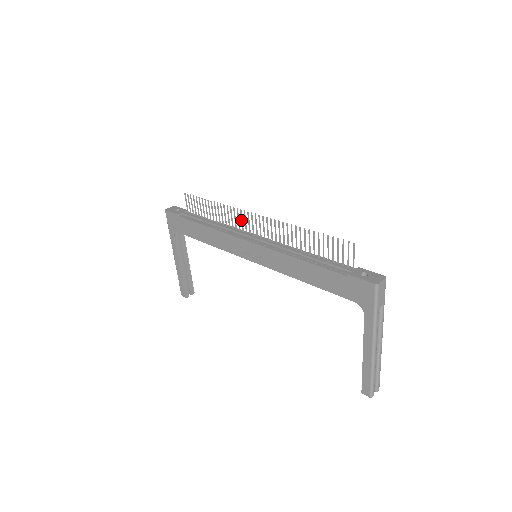
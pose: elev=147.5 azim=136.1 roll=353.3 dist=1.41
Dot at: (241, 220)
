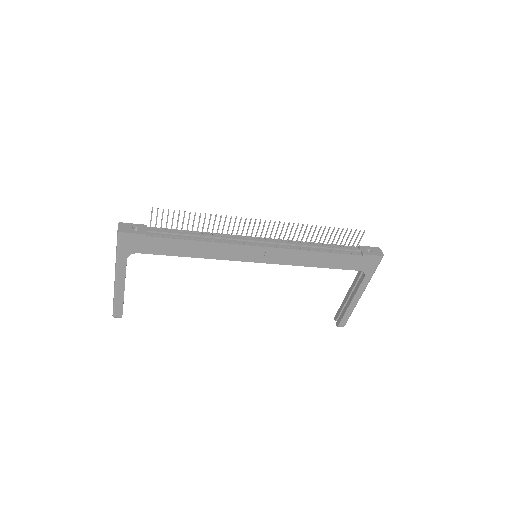
Dot at: (243, 227)
